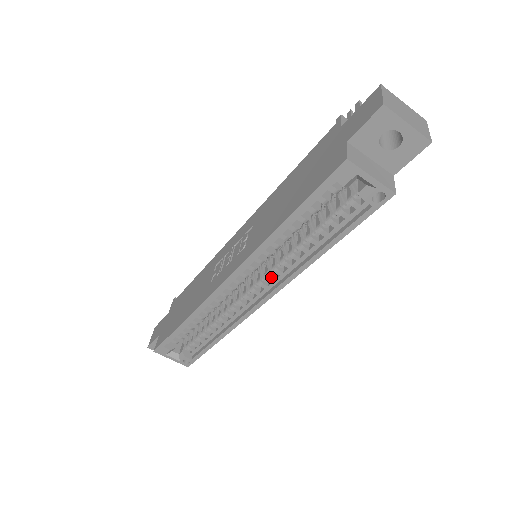
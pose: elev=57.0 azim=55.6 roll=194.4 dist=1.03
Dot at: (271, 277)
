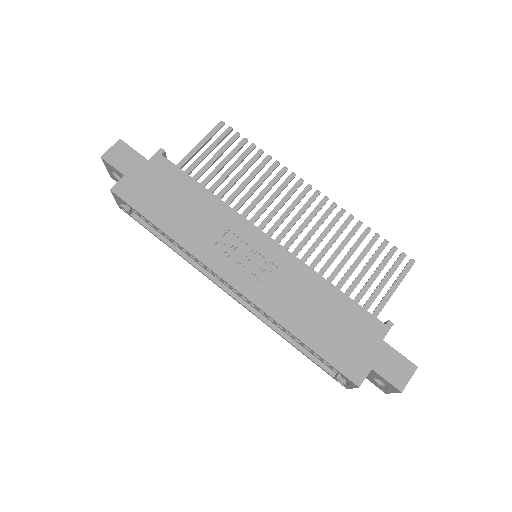
Dot at: occluded
